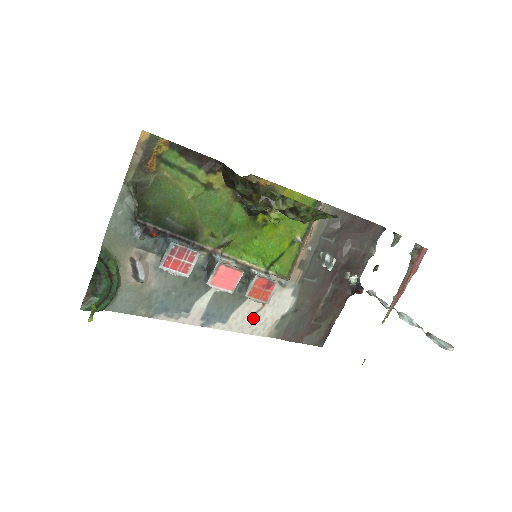
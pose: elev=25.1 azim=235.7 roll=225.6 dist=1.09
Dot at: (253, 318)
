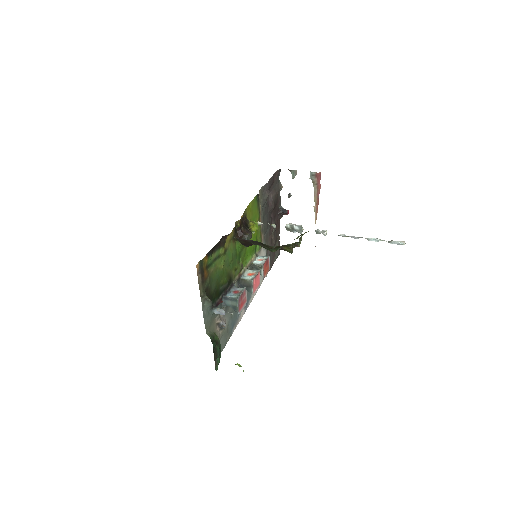
Dot at: occluded
